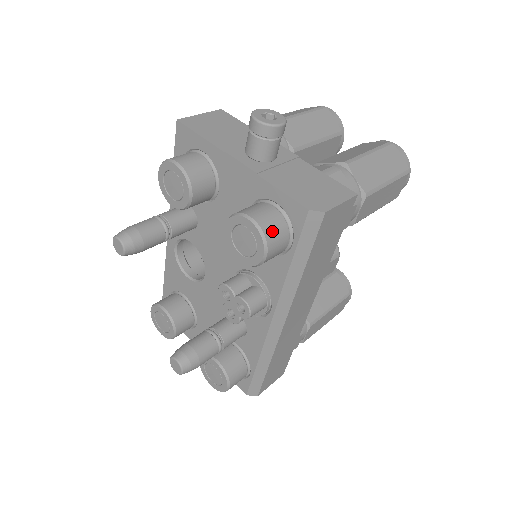
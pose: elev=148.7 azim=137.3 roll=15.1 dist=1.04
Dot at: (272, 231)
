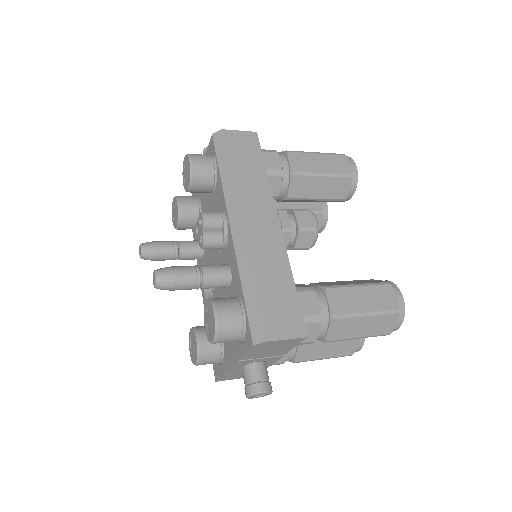
Dot at: (196, 154)
